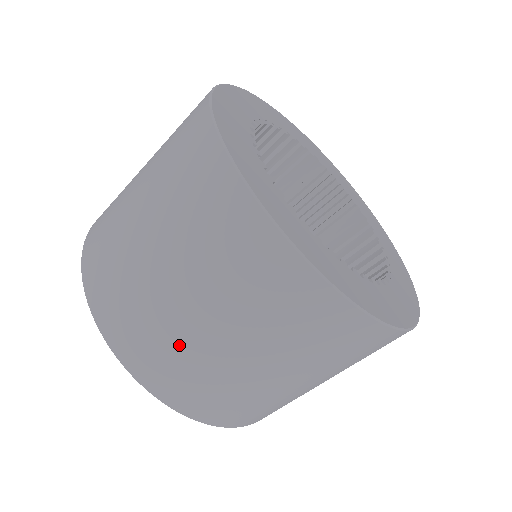
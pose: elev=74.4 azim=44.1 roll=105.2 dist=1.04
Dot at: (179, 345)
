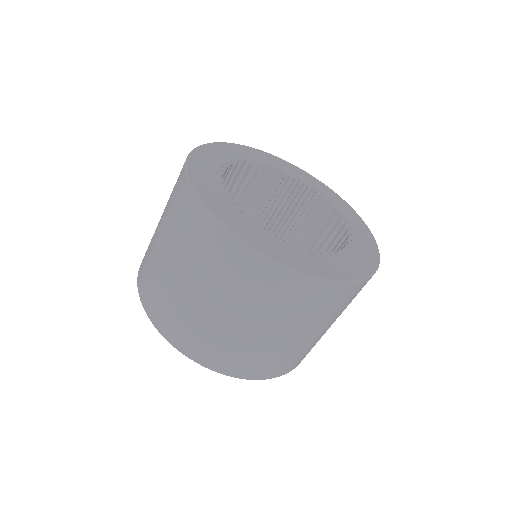
Dot at: (164, 286)
